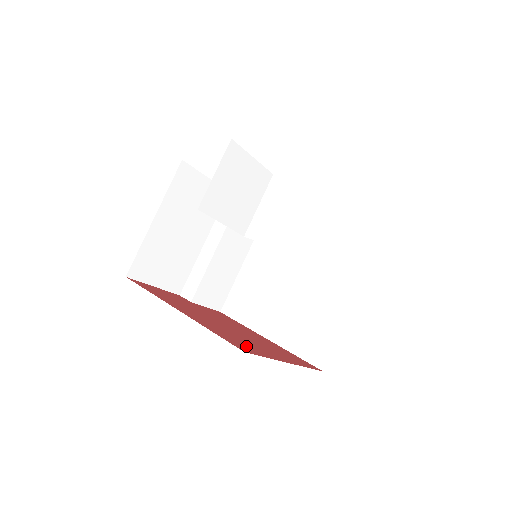
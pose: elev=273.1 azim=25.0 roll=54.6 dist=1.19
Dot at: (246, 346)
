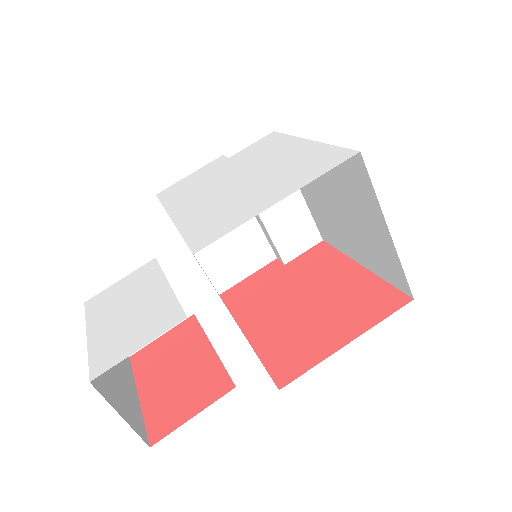
Dot at: (295, 359)
